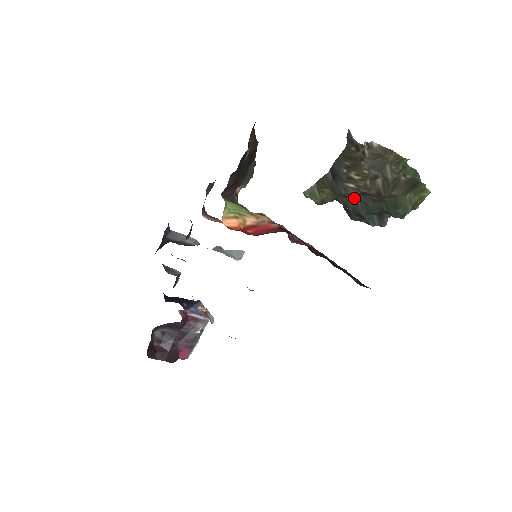
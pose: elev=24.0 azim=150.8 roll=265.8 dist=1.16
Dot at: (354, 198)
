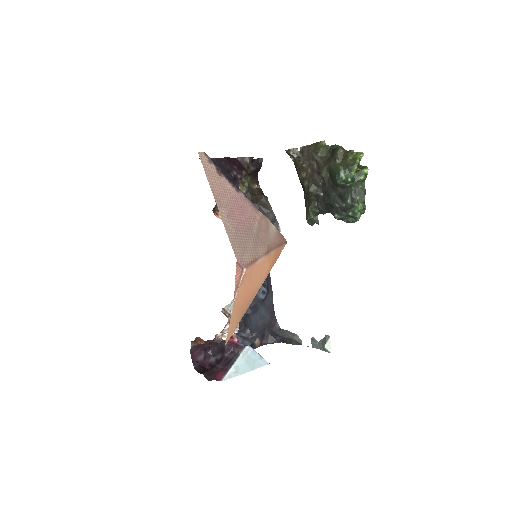
Dot at: (318, 194)
